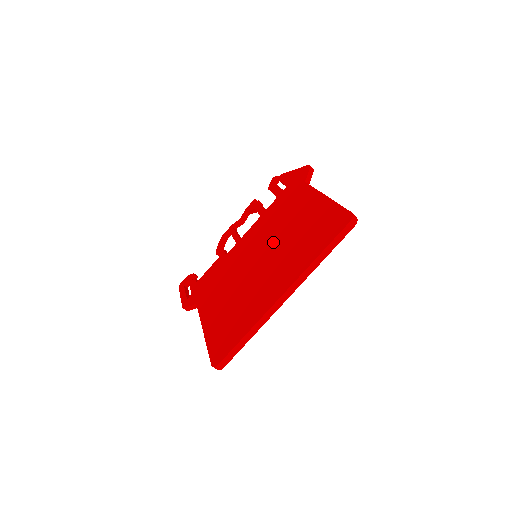
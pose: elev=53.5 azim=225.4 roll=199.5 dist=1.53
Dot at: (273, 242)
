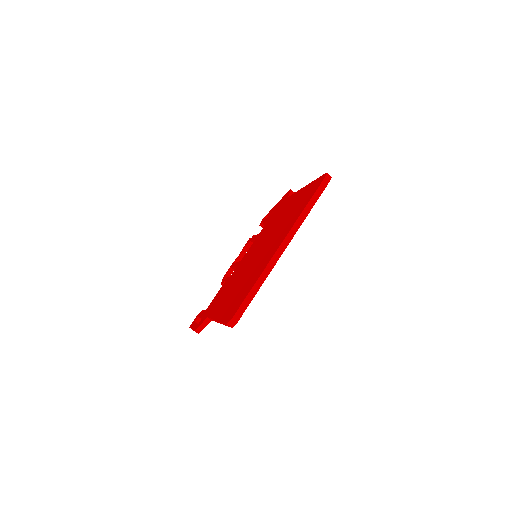
Dot at: (268, 236)
